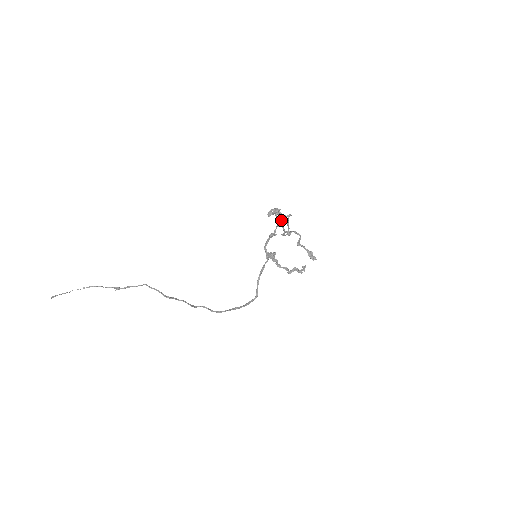
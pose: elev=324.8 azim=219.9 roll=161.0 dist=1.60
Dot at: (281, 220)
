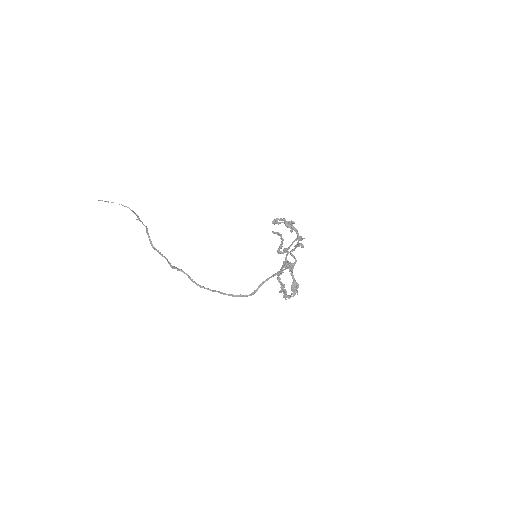
Dot at: (297, 234)
